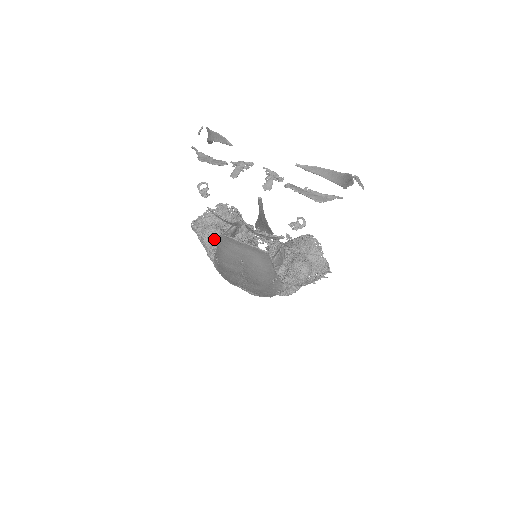
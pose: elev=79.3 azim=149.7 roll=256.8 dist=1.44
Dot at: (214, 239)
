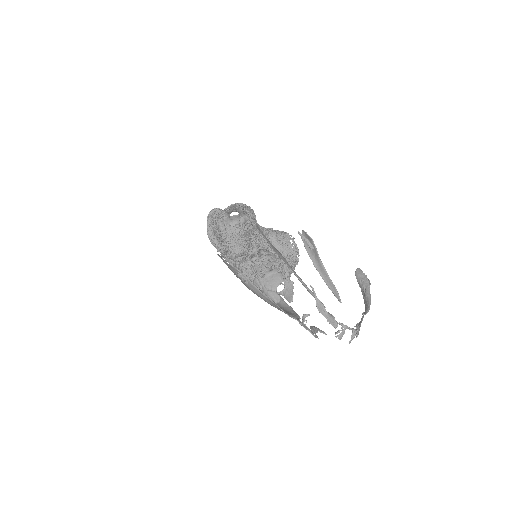
Dot at: occluded
